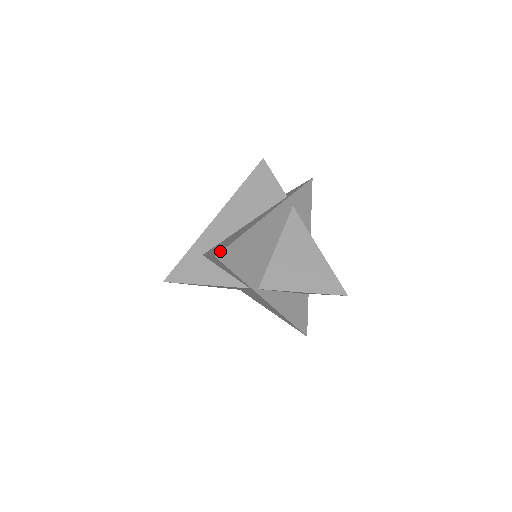
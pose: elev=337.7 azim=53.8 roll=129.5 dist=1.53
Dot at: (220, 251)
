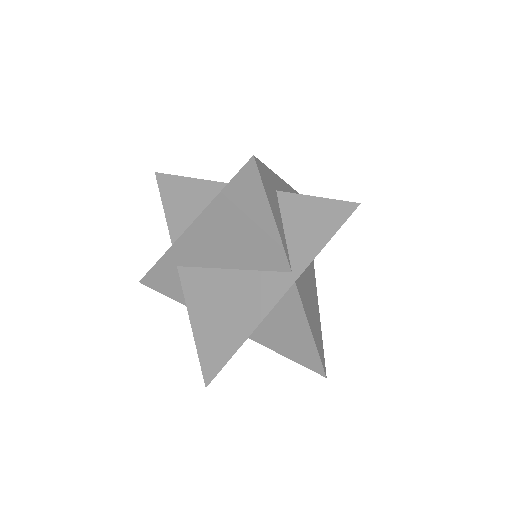
Dot at: occluded
